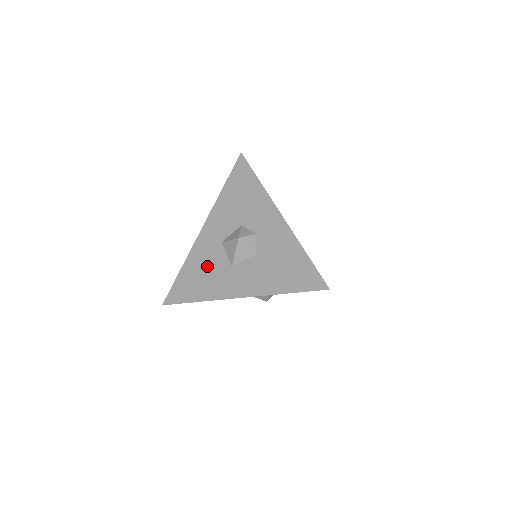
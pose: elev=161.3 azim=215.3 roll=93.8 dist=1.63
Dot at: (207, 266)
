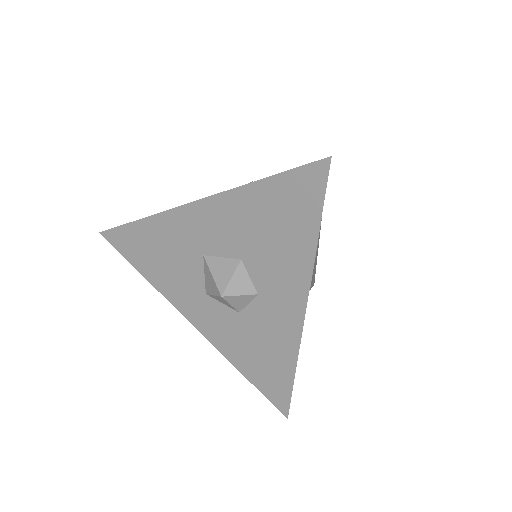
Dot at: occluded
